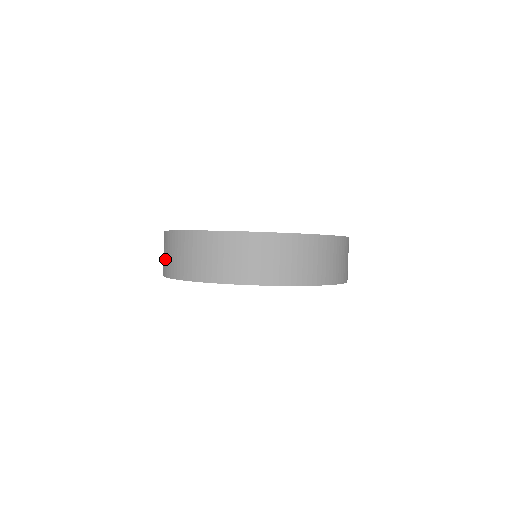
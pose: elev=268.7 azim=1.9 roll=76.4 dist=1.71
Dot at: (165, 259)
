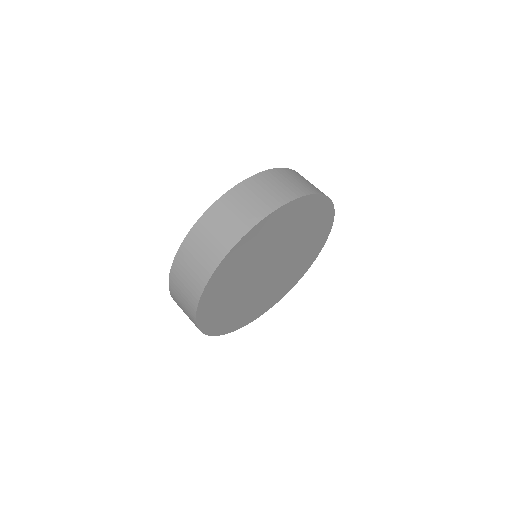
Dot at: (218, 237)
